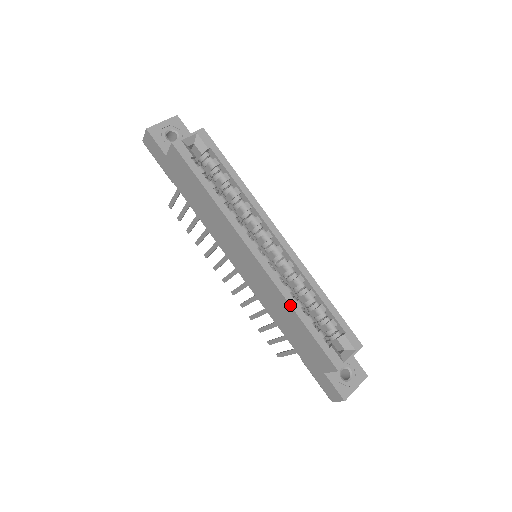
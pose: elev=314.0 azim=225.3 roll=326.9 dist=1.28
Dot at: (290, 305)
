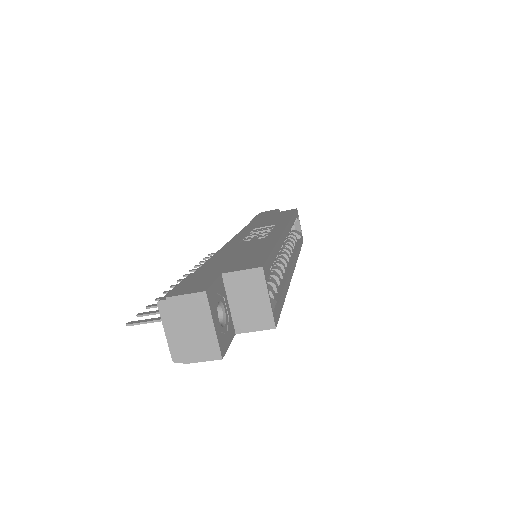
Dot at: occluded
